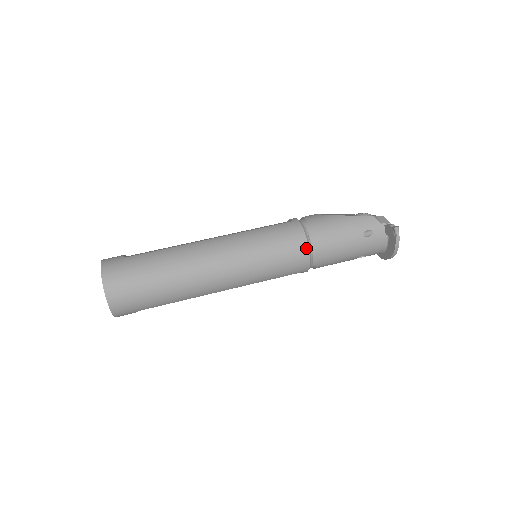
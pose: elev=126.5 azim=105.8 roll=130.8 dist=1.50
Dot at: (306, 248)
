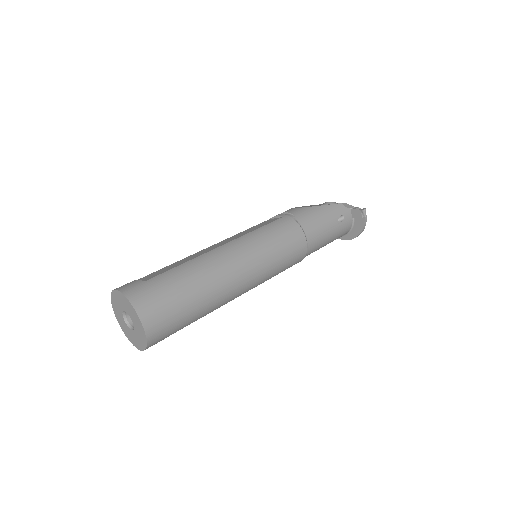
Dot at: (304, 239)
